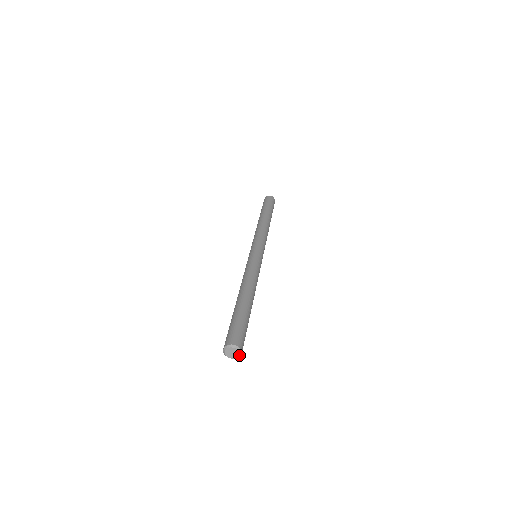
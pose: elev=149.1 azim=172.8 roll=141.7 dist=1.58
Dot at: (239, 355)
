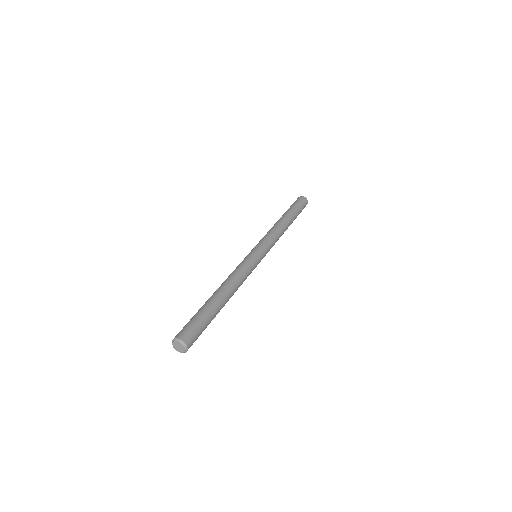
Dot at: (182, 352)
